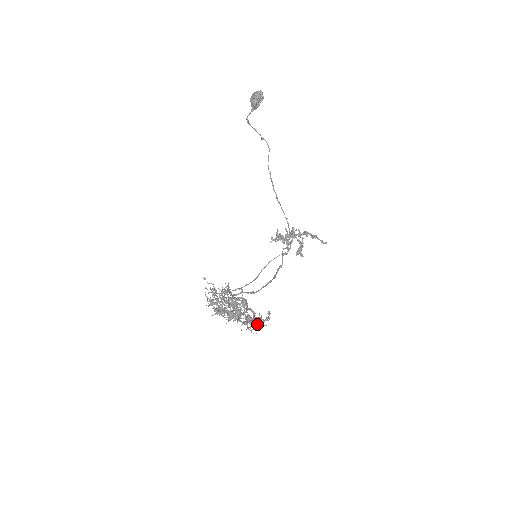
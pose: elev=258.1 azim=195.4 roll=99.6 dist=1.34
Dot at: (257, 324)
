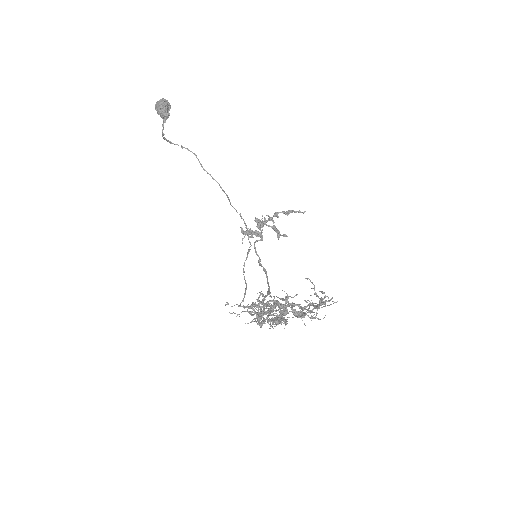
Dot at: (329, 305)
